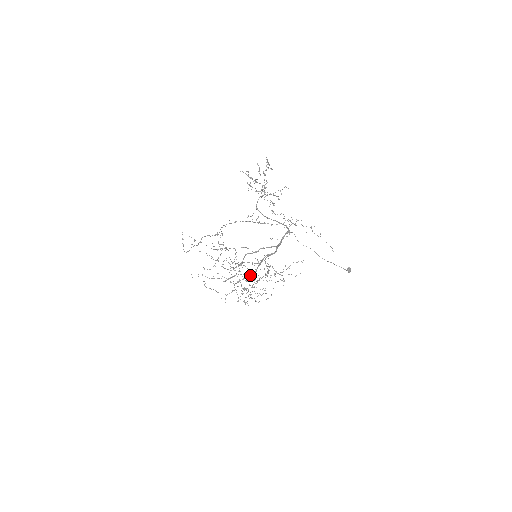
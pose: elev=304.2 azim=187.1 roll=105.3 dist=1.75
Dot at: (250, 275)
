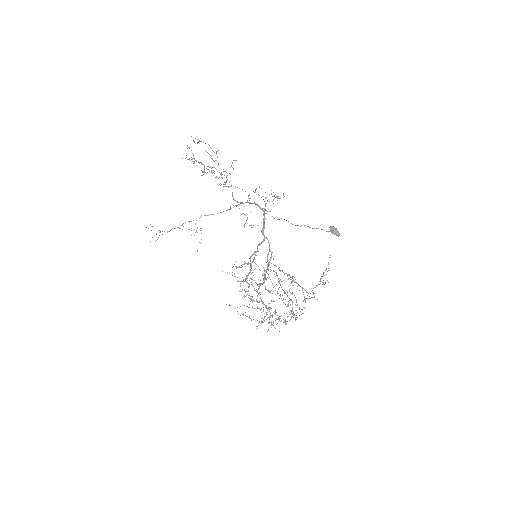
Dot at: (260, 283)
